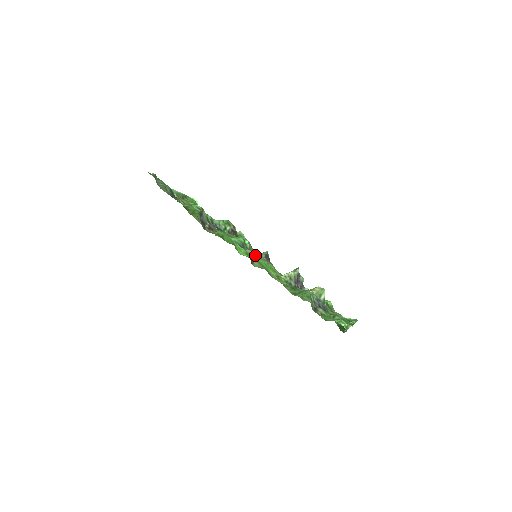
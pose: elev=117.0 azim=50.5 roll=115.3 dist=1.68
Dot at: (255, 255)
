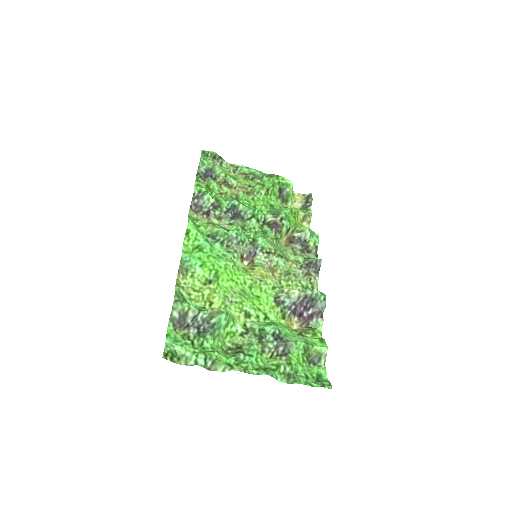
Dot at: (234, 253)
